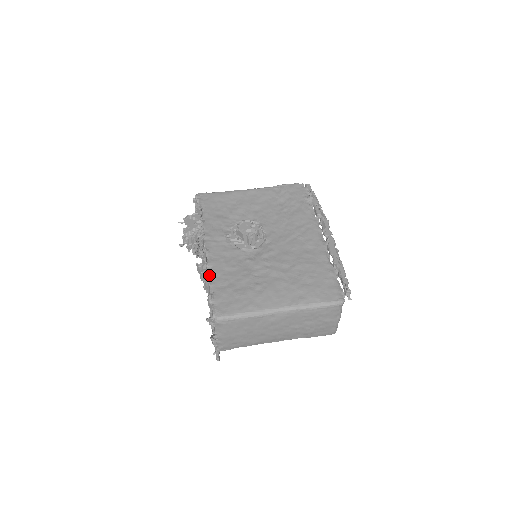
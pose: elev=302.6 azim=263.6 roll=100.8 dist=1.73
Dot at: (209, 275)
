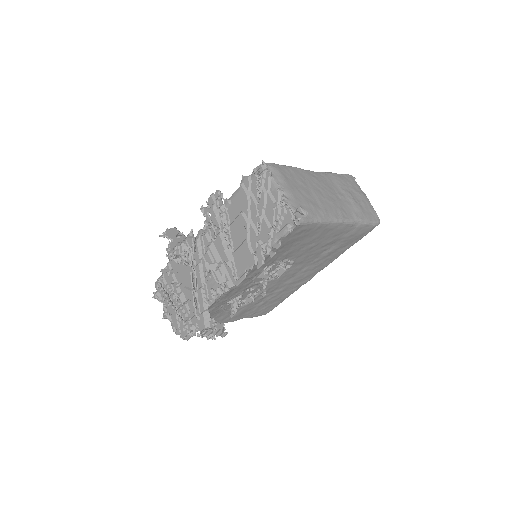
Dot at: (227, 202)
